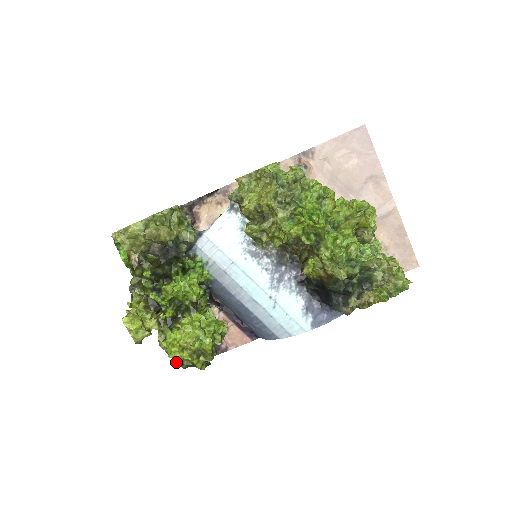
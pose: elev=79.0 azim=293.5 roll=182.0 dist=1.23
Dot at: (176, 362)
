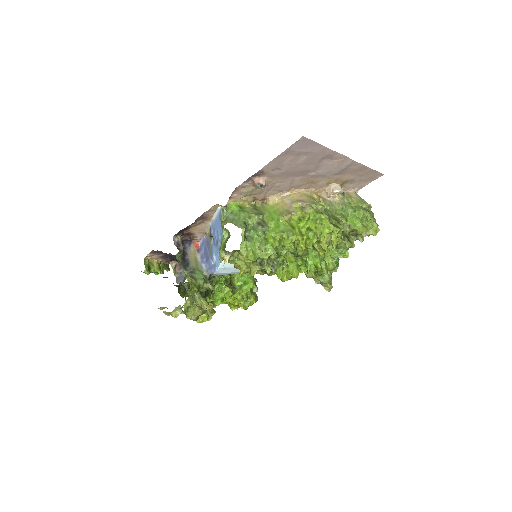
Dot at: occluded
